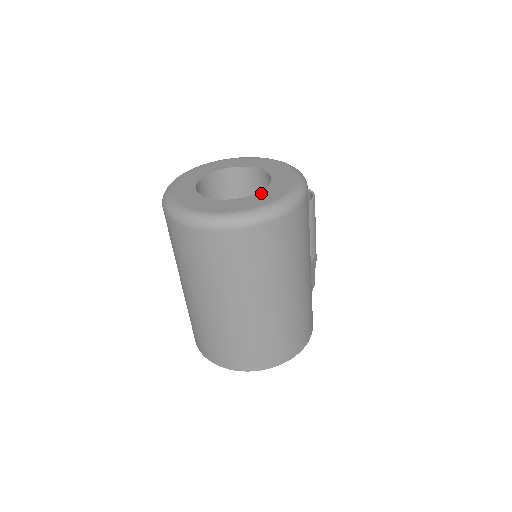
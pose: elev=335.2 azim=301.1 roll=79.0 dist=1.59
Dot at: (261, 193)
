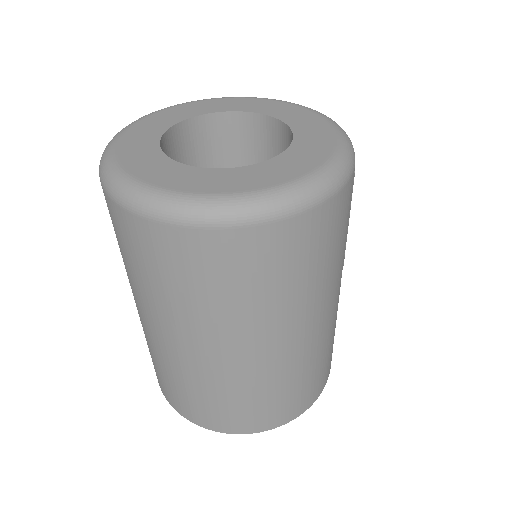
Dot at: (273, 161)
